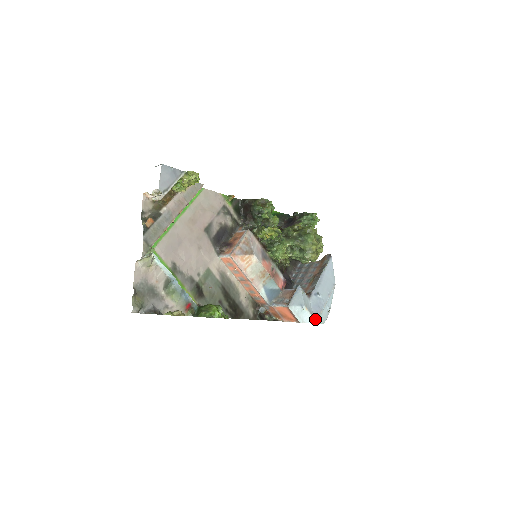
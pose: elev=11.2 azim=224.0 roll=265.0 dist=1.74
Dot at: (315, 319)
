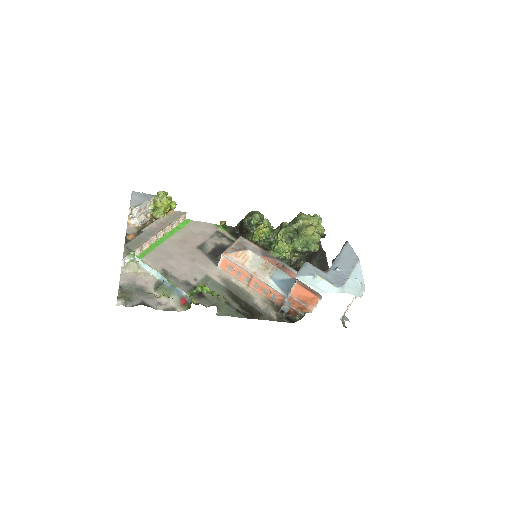
Dot at: (339, 288)
